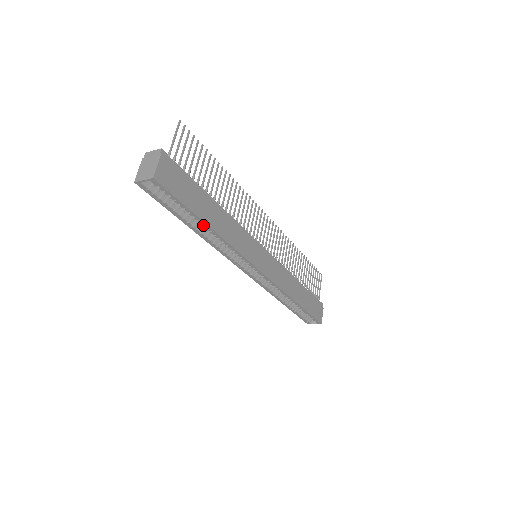
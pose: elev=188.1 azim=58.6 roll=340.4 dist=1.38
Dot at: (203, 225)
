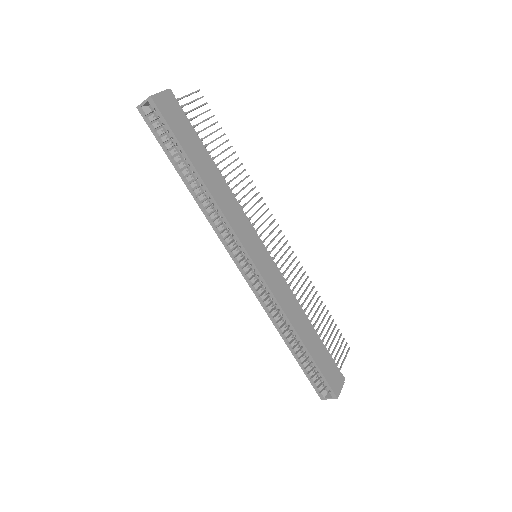
Dot at: (194, 173)
